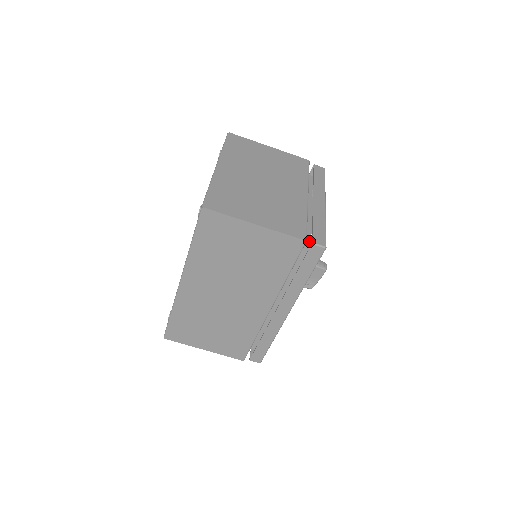
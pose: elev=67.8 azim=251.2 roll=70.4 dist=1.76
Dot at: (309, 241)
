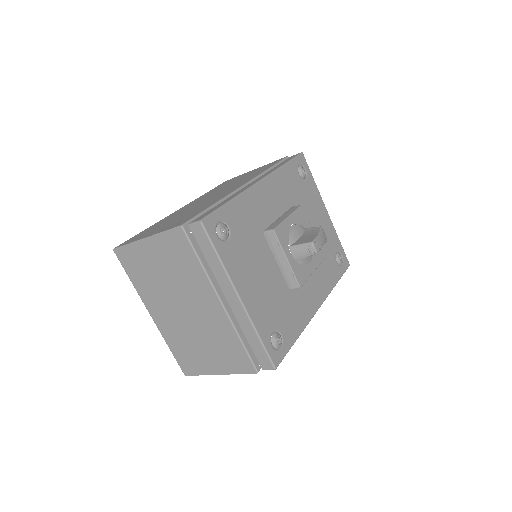
Dot at: occluded
